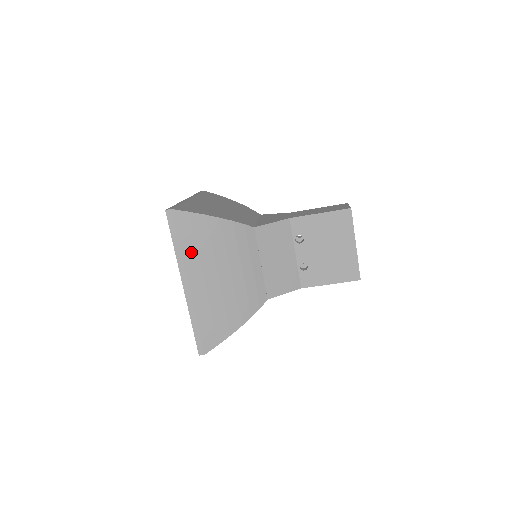
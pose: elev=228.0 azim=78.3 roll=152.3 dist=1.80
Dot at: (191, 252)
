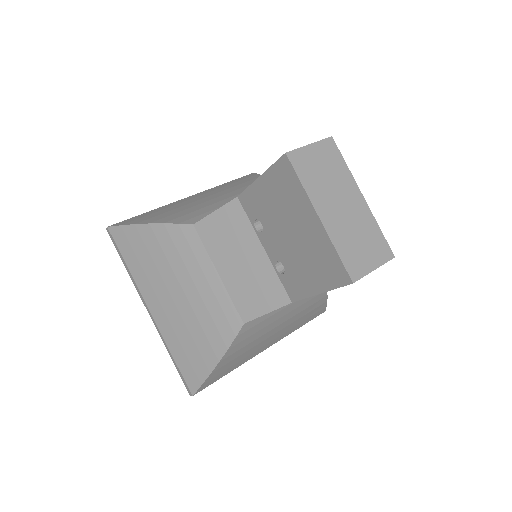
Dot at: (138, 272)
